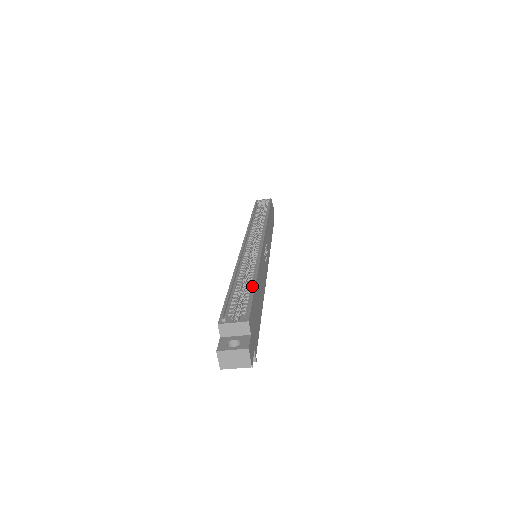
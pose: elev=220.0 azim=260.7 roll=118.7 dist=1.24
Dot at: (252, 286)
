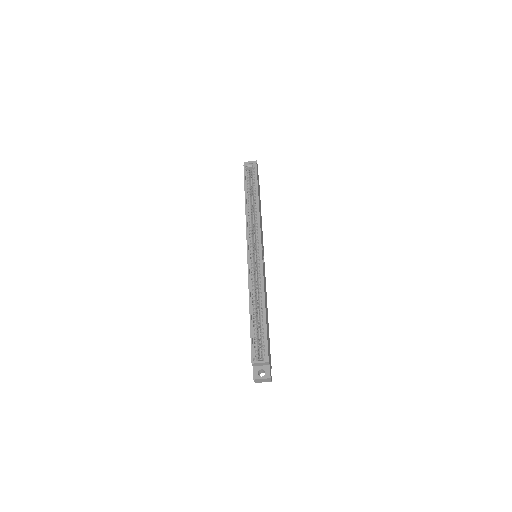
Dot at: (264, 321)
